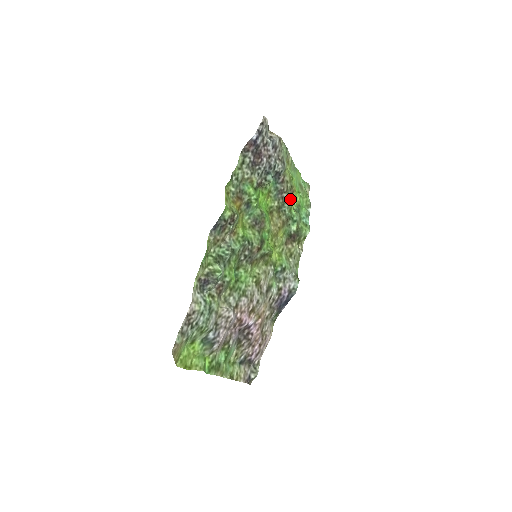
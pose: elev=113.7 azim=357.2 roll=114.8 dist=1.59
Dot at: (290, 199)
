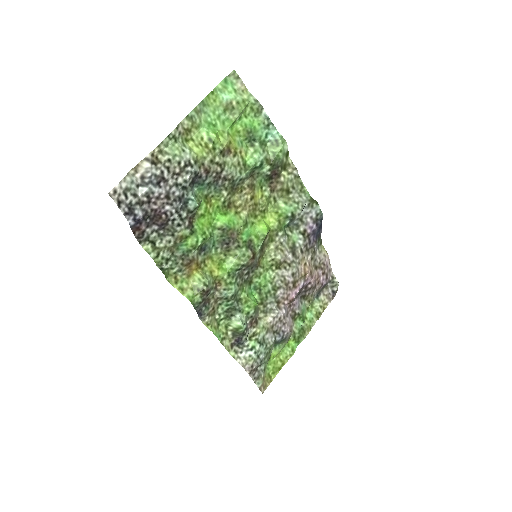
Dot at: (233, 161)
